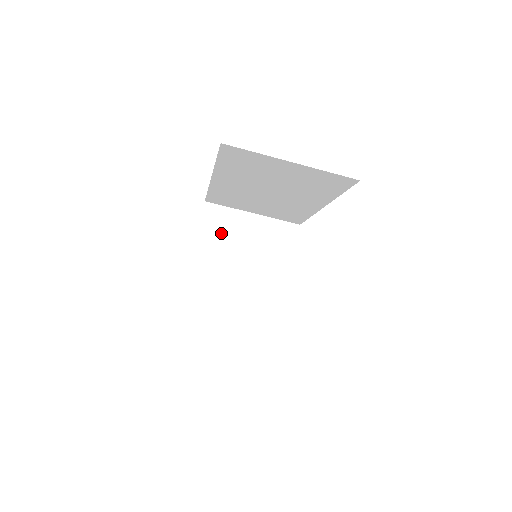
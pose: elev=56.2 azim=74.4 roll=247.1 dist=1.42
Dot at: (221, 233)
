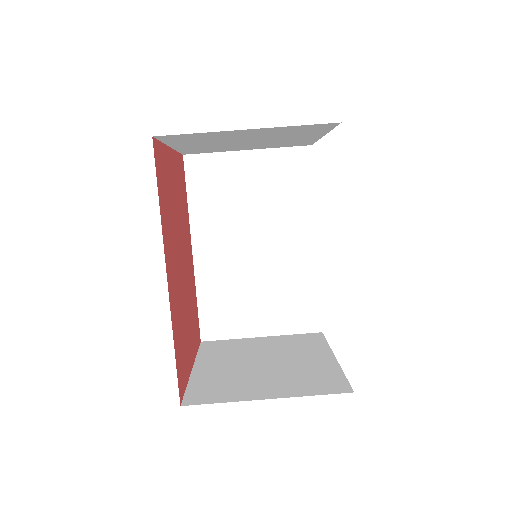
Dot at: (227, 352)
